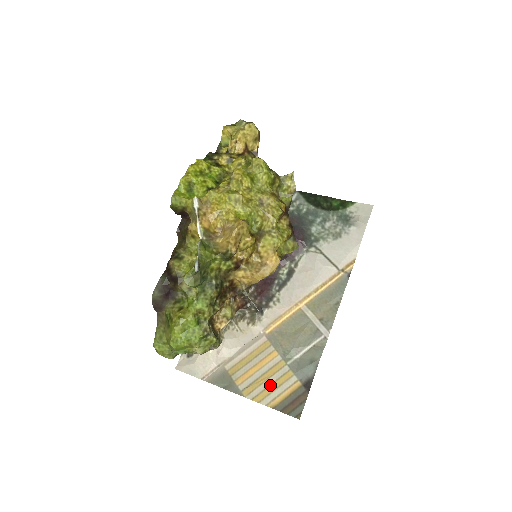
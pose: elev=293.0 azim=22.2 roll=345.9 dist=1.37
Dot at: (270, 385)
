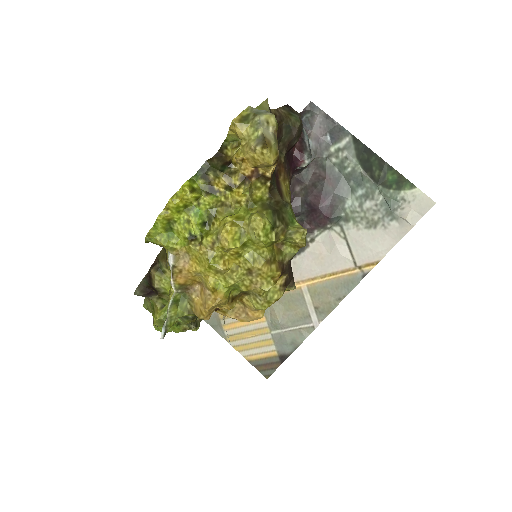
Dot at: (251, 343)
